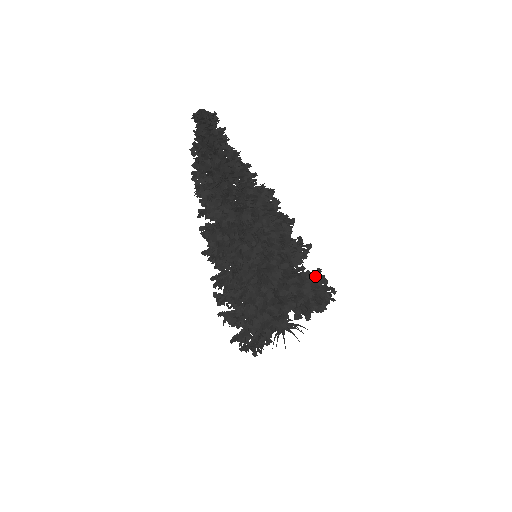
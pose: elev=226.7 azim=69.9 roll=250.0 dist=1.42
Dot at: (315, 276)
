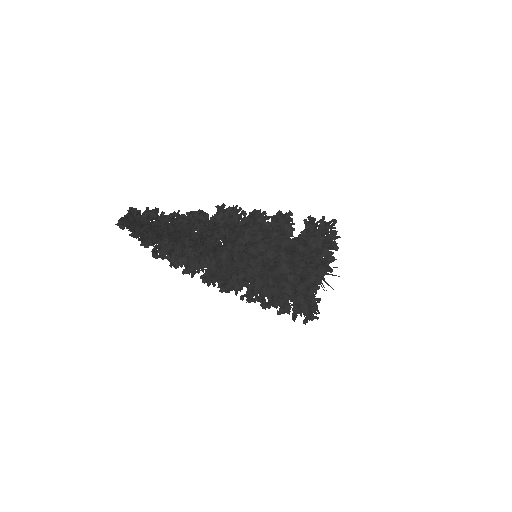
Dot at: (310, 233)
